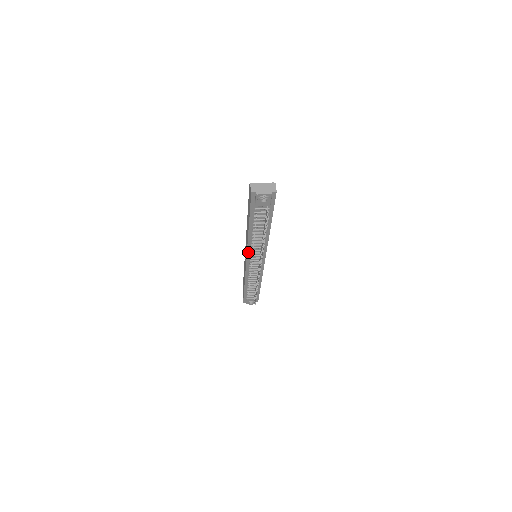
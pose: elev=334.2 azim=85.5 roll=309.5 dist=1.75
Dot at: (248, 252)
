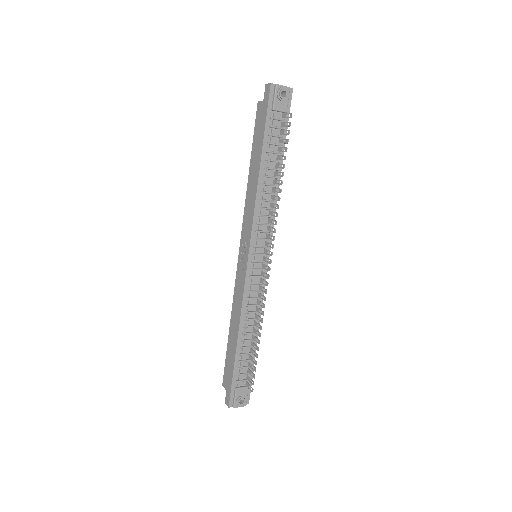
Dot at: (253, 229)
